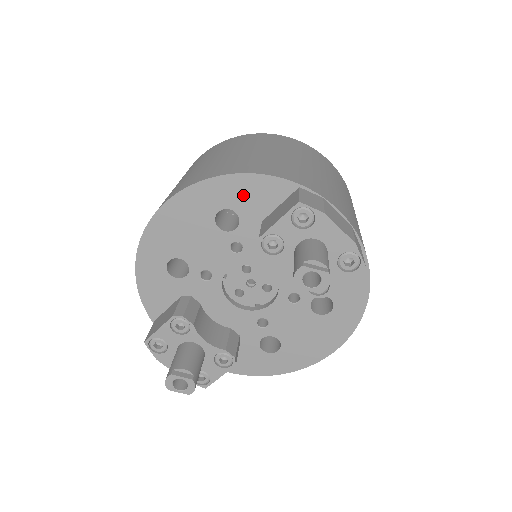
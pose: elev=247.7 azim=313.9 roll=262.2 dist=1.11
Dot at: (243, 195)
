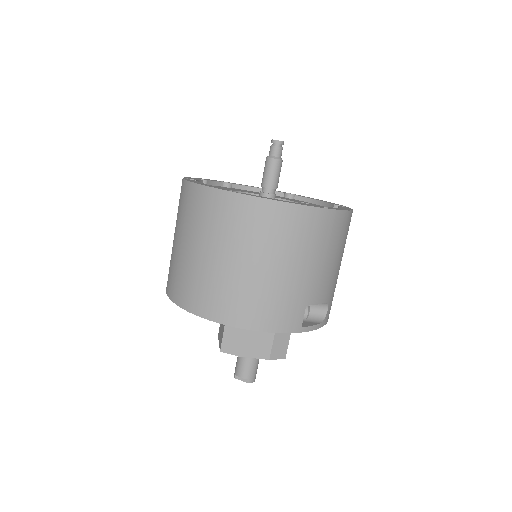
Dot at: occluded
